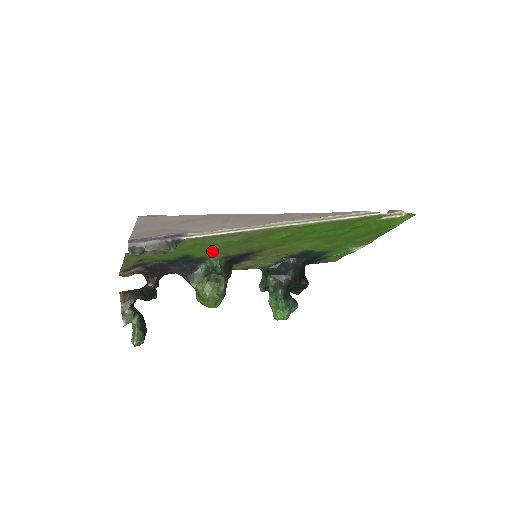
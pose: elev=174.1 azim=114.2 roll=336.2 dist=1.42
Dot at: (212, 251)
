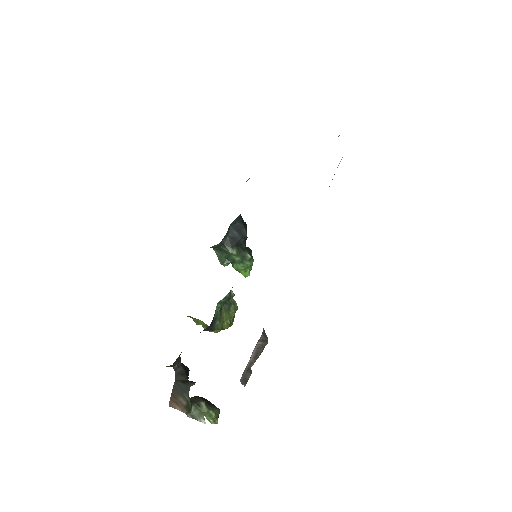
Dot at: occluded
